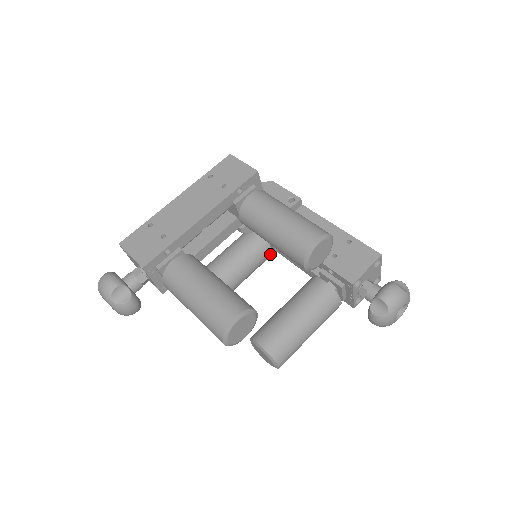
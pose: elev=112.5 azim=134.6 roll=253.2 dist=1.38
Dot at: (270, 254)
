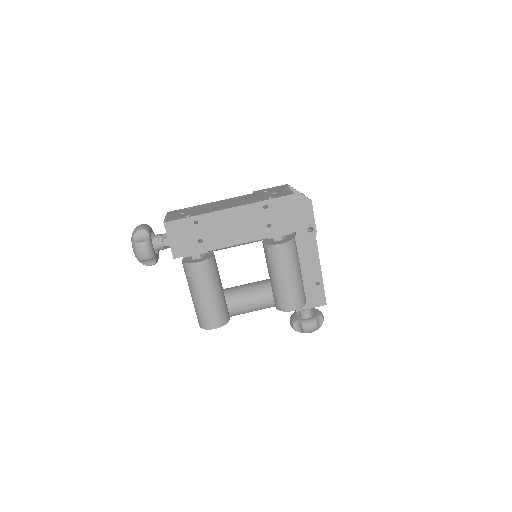
Dot at: occluded
